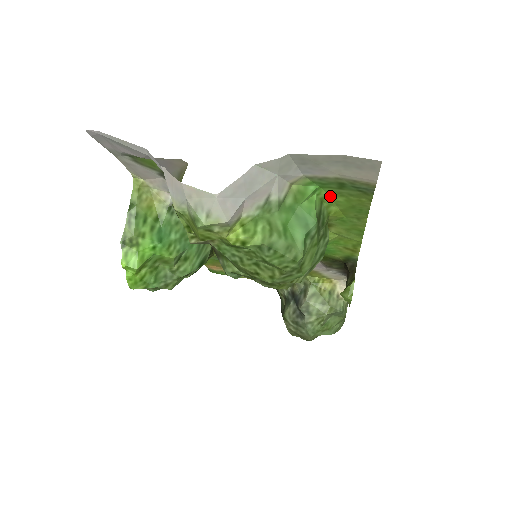
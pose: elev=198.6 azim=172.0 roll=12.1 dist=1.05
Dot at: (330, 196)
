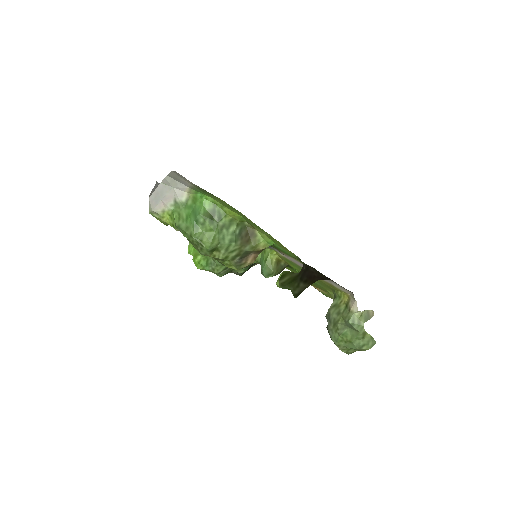
Dot at: (216, 200)
